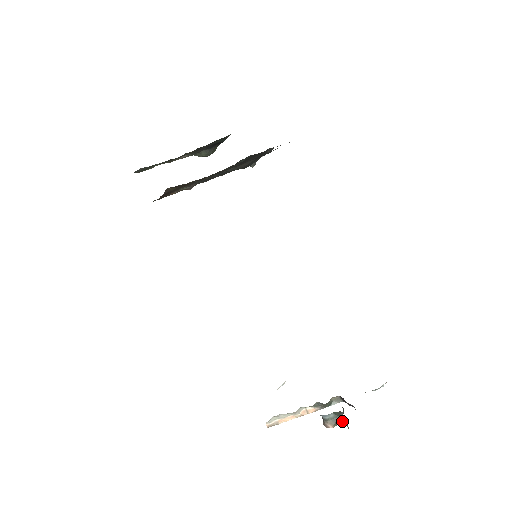
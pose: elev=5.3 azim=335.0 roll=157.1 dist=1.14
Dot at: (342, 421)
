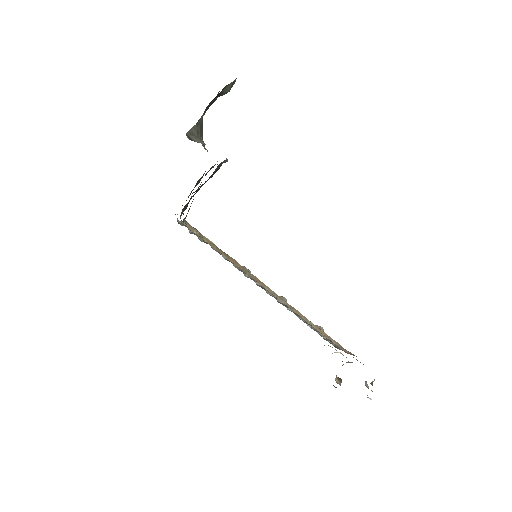
Dot at: occluded
